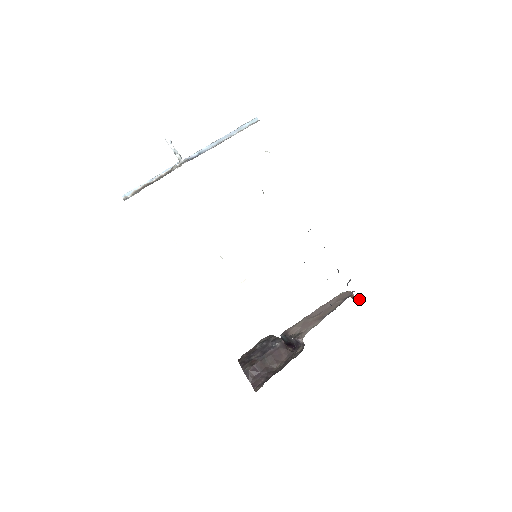
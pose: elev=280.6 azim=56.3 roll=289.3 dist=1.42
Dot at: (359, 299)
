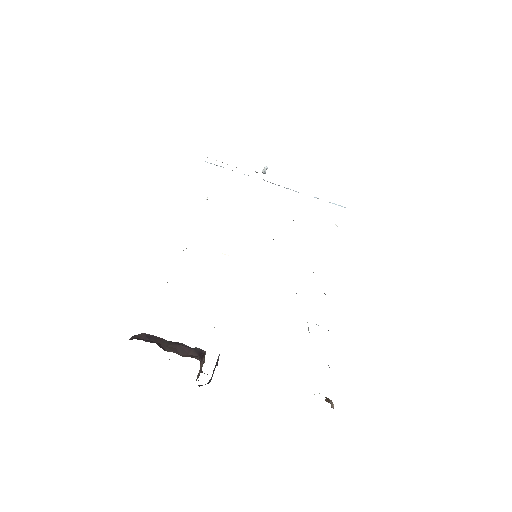
Dot at: occluded
